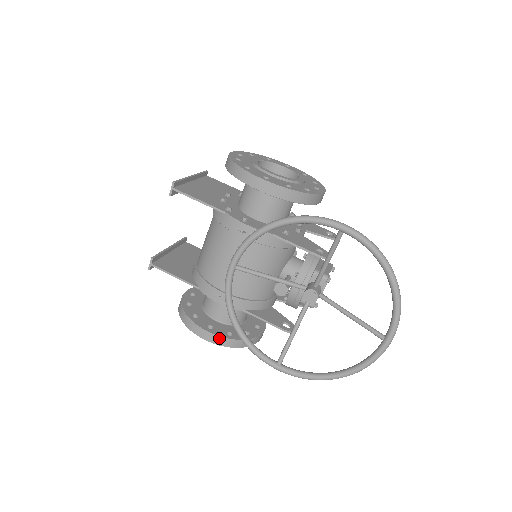
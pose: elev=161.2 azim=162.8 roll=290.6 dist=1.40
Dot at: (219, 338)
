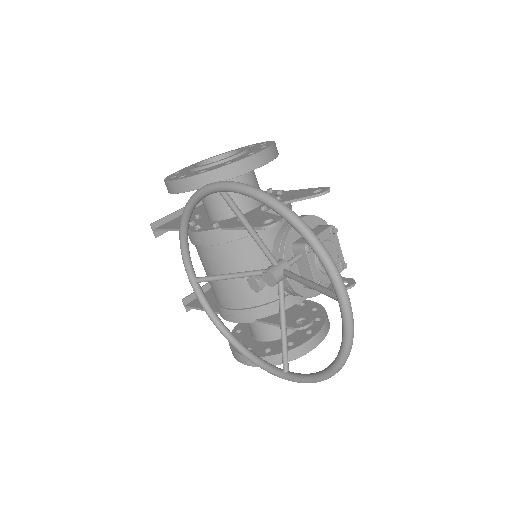
Dot at: occluded
